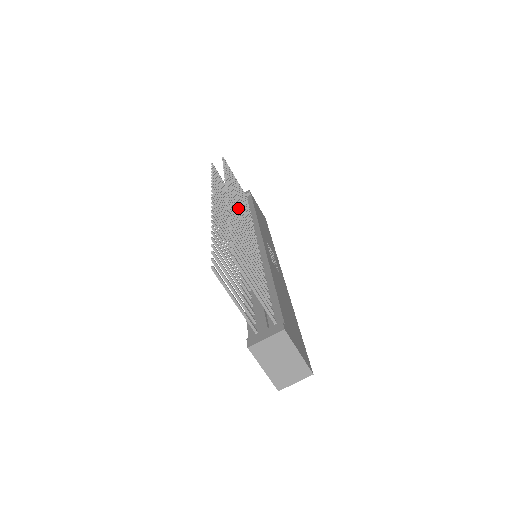
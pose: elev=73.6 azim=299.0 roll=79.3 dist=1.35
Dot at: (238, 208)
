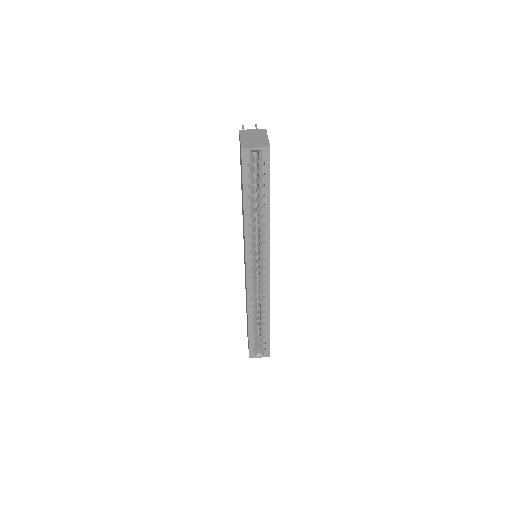
Dot at: occluded
